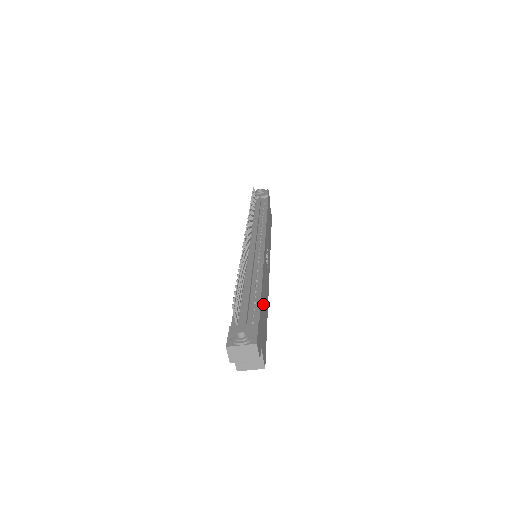
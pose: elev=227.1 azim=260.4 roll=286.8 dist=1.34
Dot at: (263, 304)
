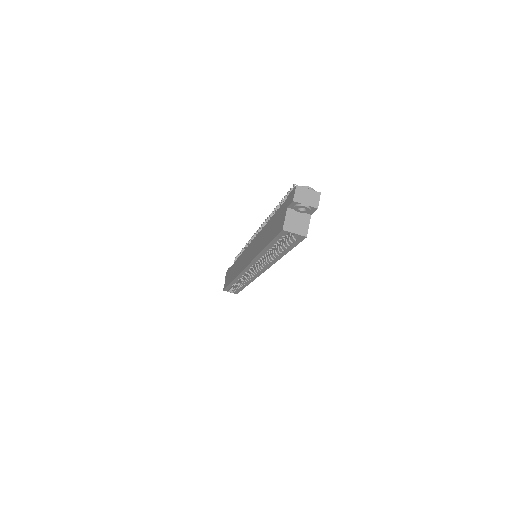
Dot at: occluded
